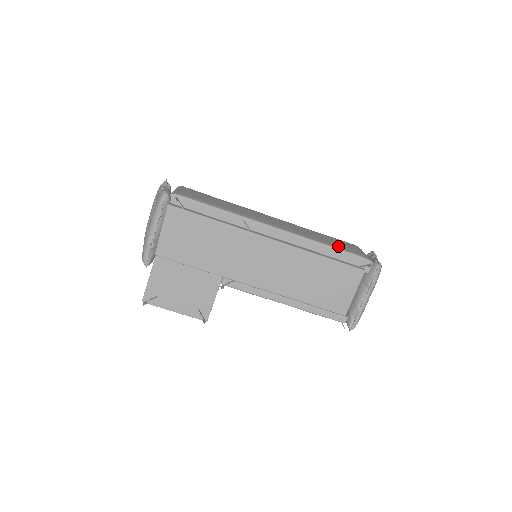
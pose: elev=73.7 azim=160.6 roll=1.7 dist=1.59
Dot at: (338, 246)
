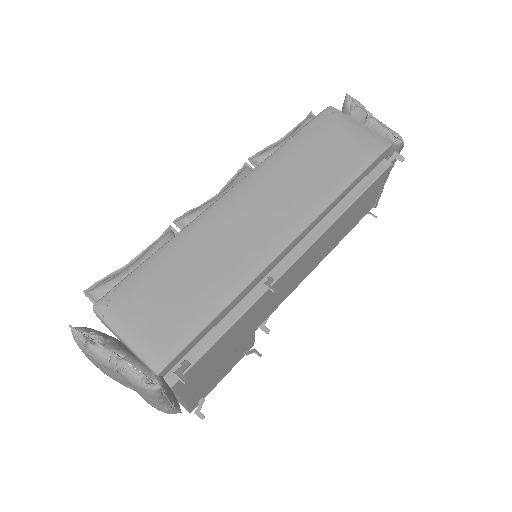
Dot at: (352, 167)
